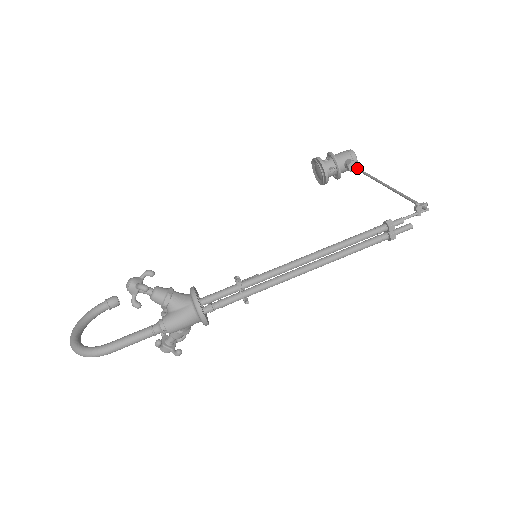
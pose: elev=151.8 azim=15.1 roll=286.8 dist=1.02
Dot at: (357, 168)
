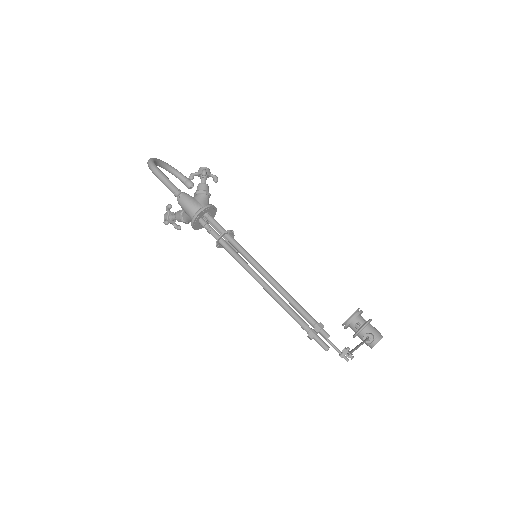
Dot at: (368, 338)
